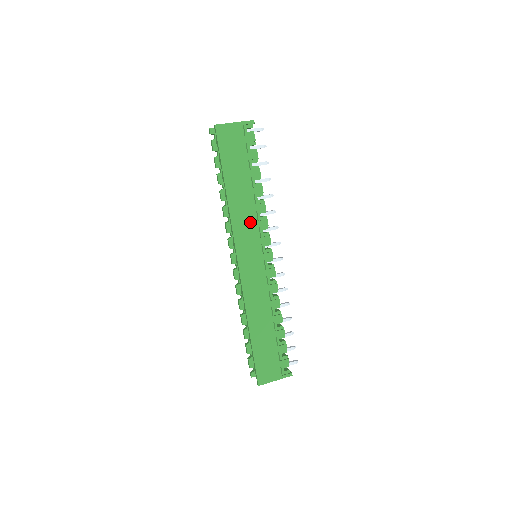
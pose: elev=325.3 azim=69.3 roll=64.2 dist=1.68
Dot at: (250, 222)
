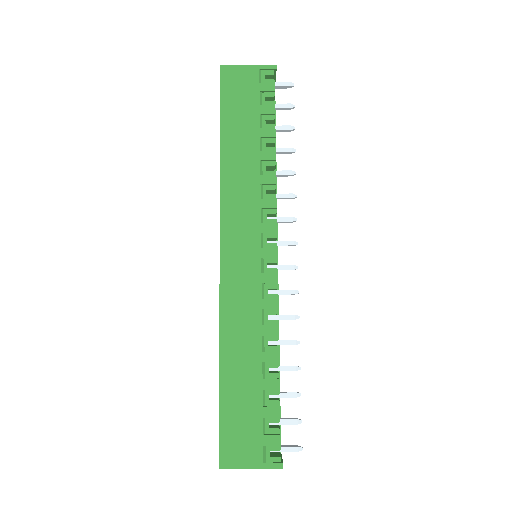
Dot at: (249, 198)
